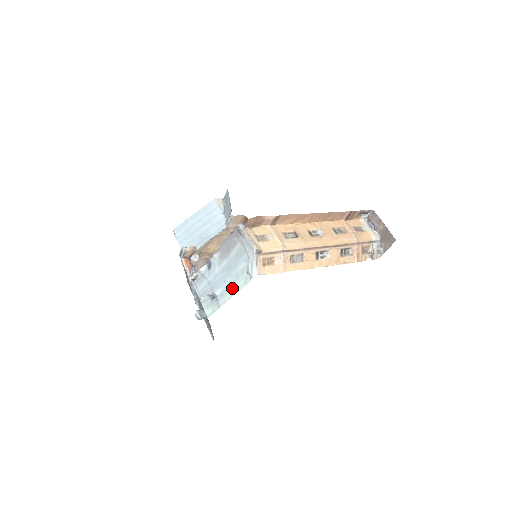
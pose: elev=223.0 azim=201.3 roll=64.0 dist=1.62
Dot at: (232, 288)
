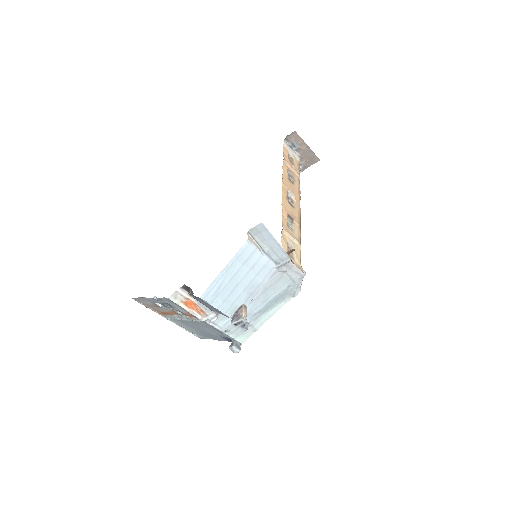
Dot at: (269, 311)
